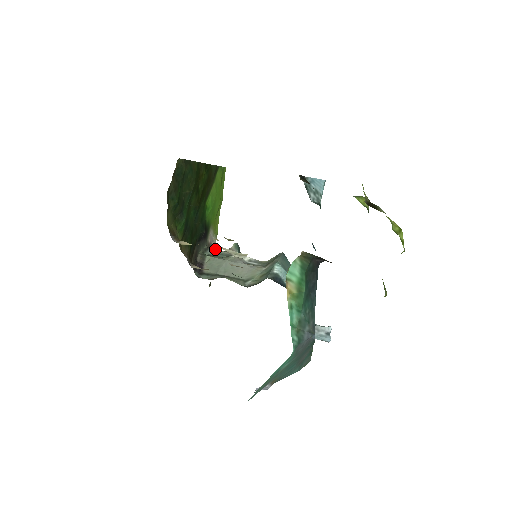
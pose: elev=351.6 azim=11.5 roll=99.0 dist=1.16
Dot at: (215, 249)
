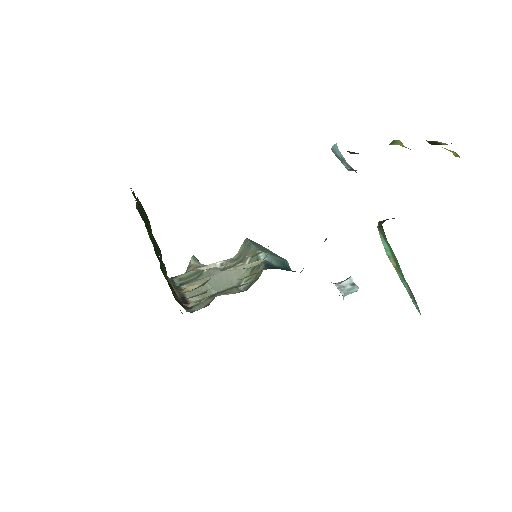
Dot at: occluded
